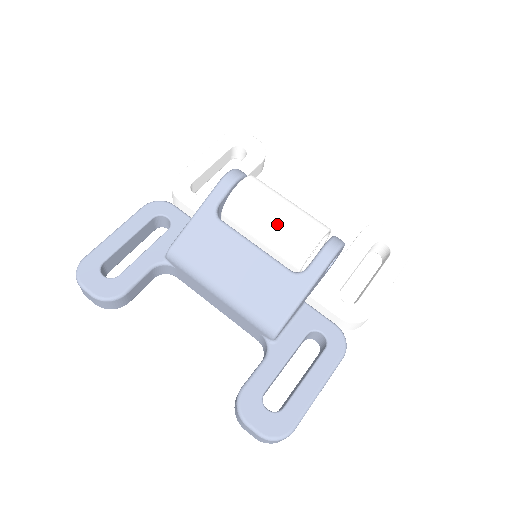
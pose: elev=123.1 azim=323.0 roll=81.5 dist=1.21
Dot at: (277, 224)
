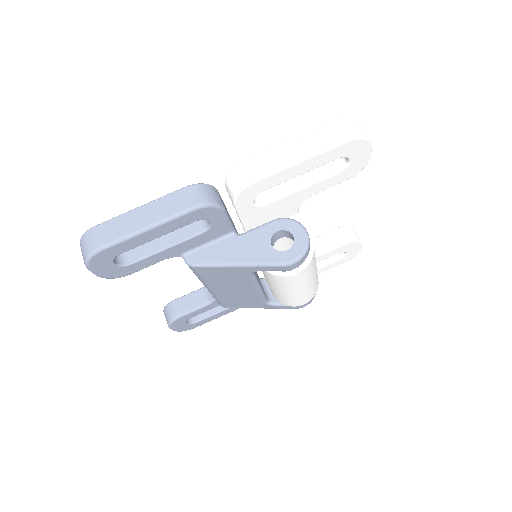
Dot at: (288, 295)
